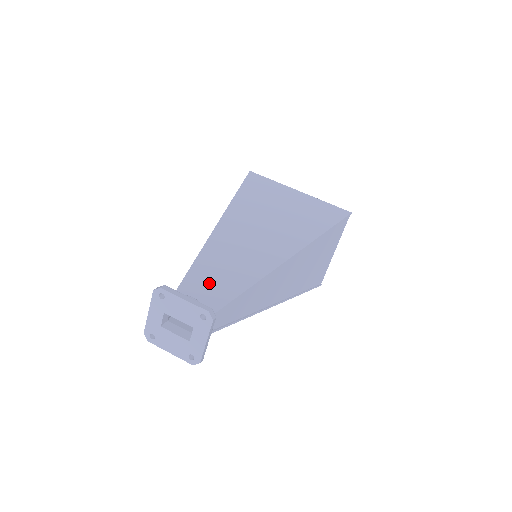
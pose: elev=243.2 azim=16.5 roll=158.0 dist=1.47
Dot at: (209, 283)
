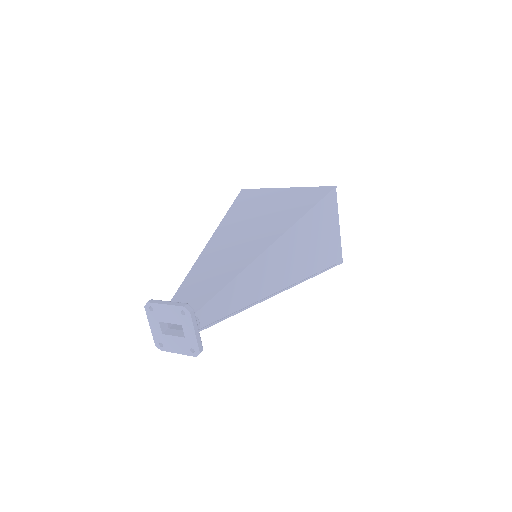
Dot at: (197, 288)
